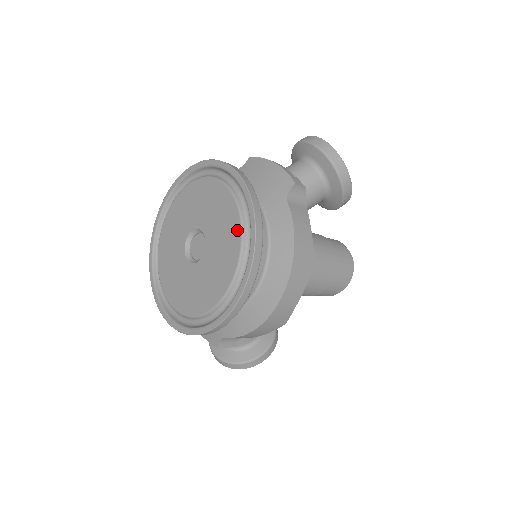
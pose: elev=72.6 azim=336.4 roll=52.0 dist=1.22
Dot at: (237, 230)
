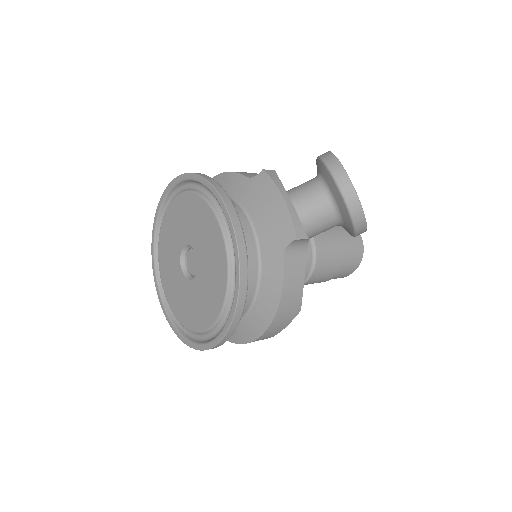
Dot at: (223, 285)
